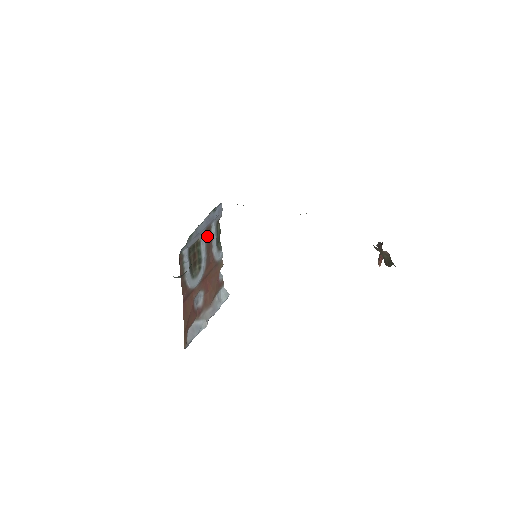
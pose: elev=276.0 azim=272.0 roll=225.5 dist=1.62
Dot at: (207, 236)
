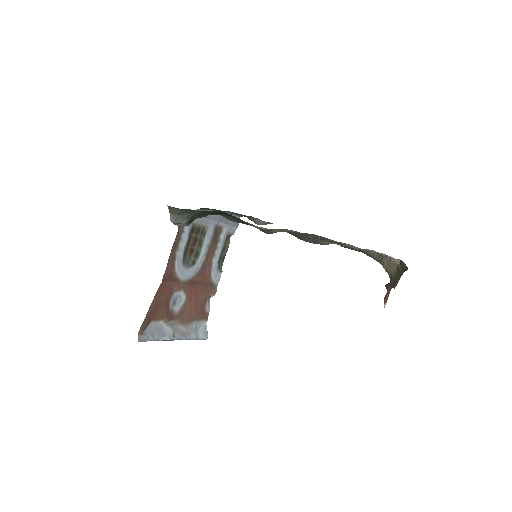
Dot at: (214, 236)
